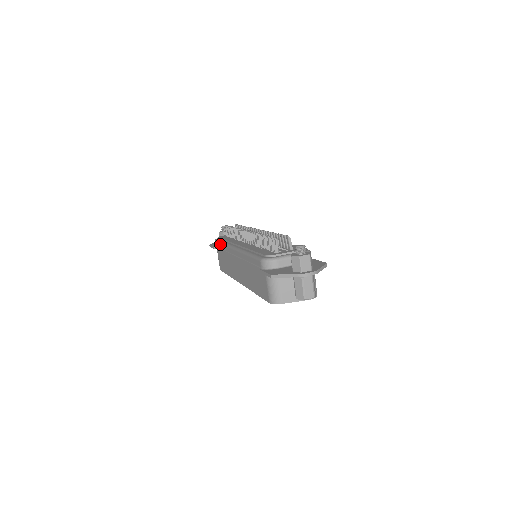
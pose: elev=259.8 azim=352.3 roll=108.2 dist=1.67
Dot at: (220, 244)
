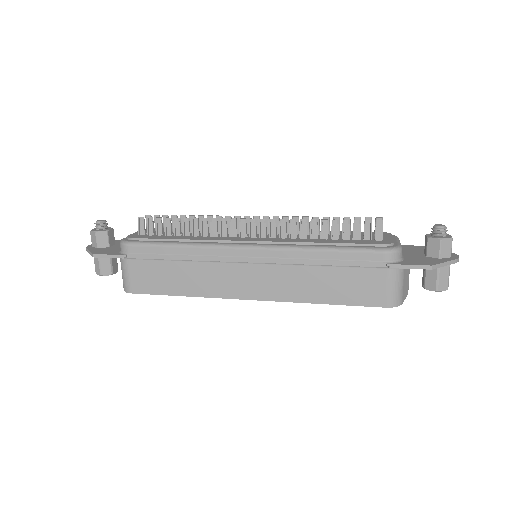
Dot at: (167, 247)
